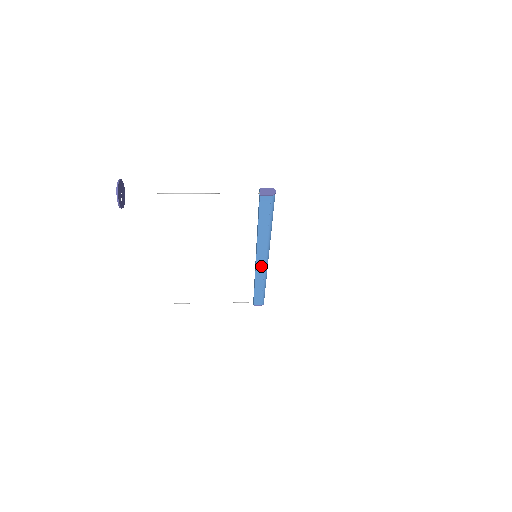
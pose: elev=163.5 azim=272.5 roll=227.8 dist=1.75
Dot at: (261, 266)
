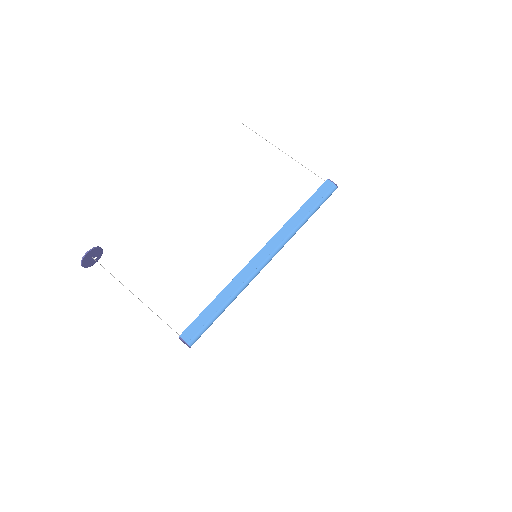
Dot at: occluded
